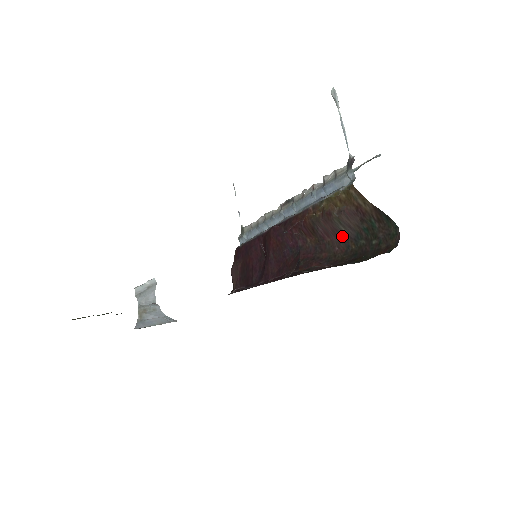
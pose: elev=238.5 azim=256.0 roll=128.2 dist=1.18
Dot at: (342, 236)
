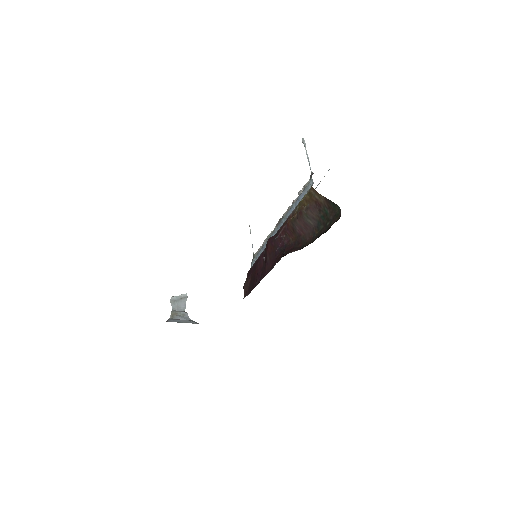
Dot at: (310, 228)
